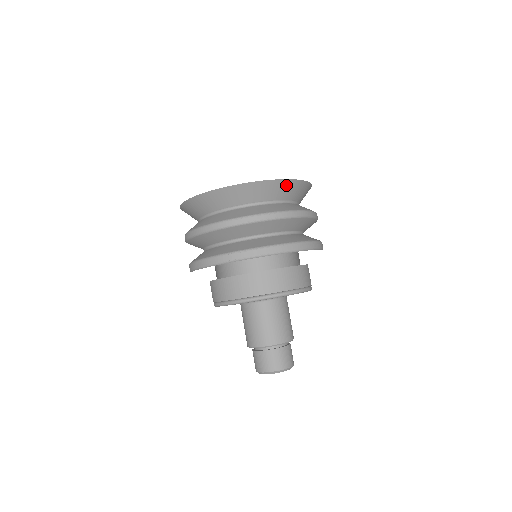
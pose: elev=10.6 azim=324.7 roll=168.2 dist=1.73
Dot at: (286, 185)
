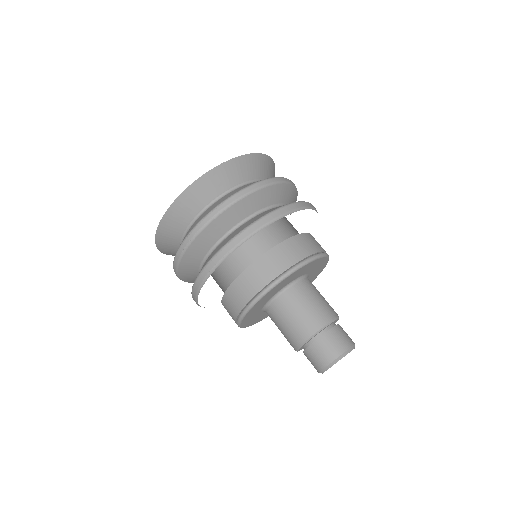
Dot at: (221, 172)
